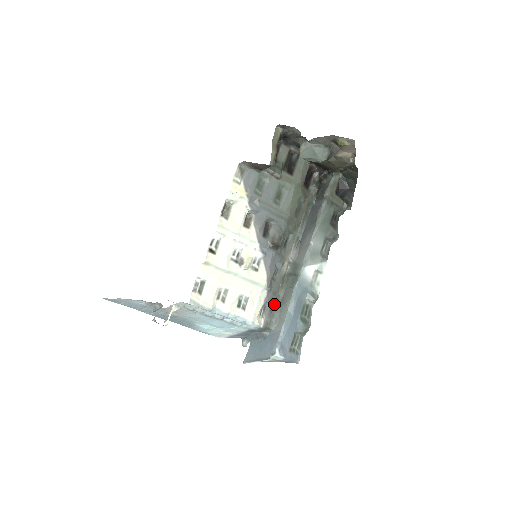
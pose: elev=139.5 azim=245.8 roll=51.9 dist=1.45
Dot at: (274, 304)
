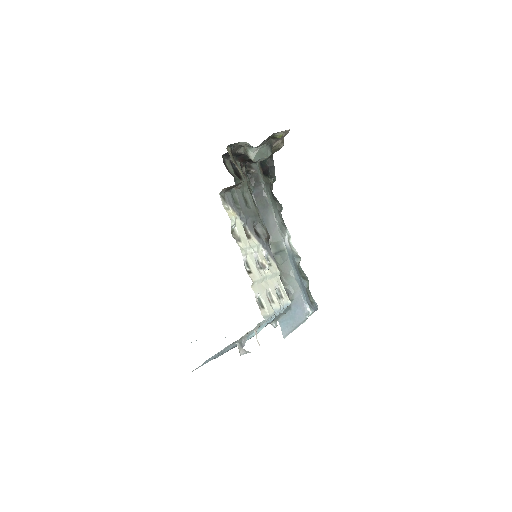
Dot at: occluded
